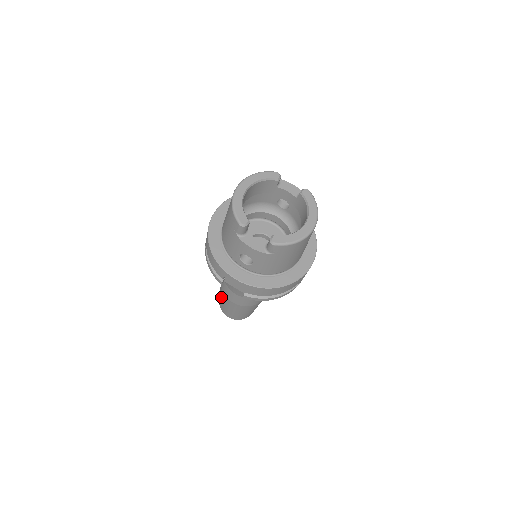
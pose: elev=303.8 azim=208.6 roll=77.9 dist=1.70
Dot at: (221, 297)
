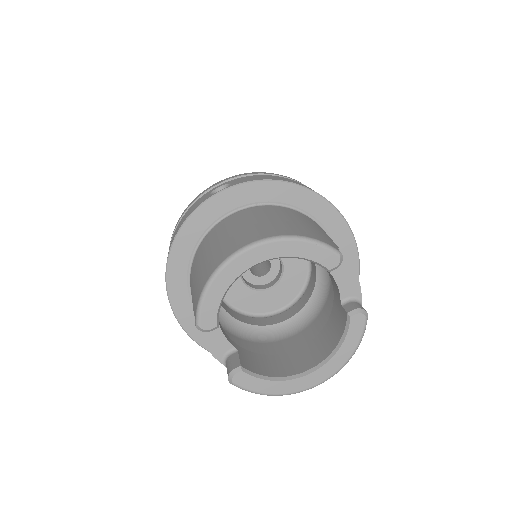
Dot at: occluded
